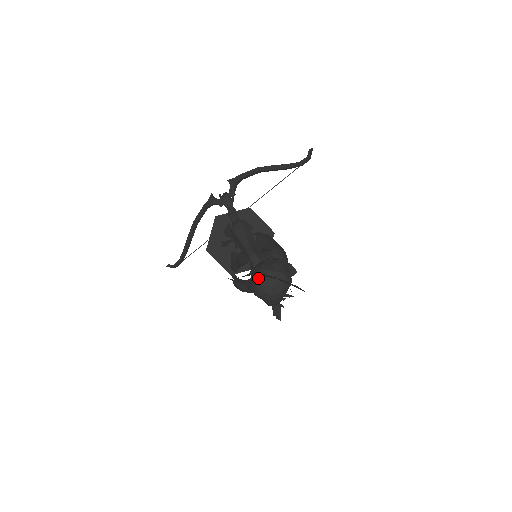
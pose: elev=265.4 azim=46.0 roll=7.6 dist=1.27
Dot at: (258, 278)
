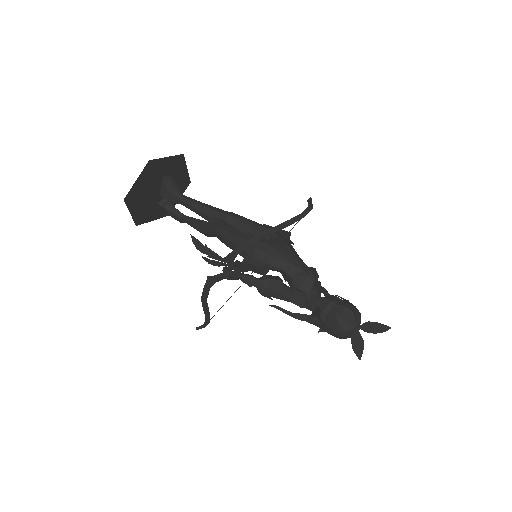
Dot at: (343, 337)
